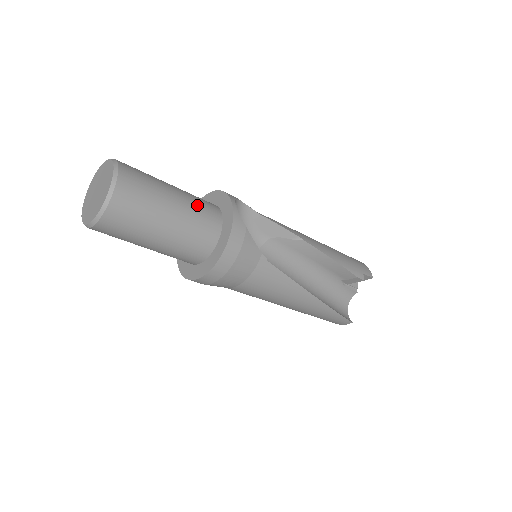
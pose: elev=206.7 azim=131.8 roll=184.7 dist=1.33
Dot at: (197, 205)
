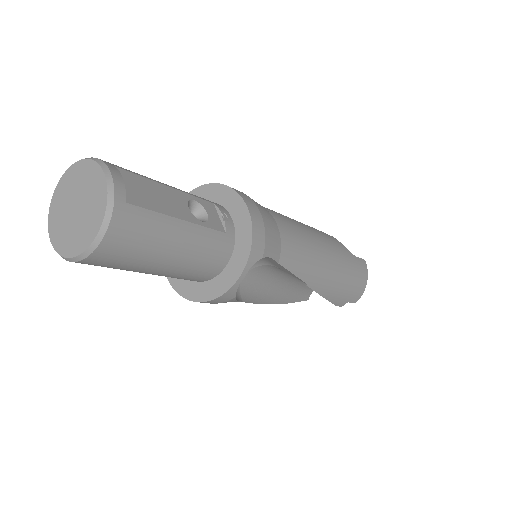
Dot at: (198, 262)
